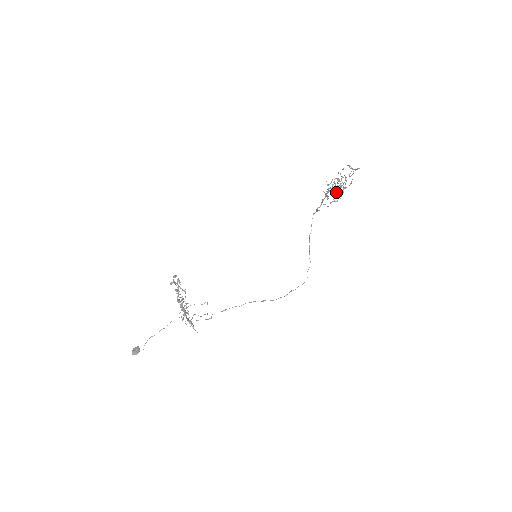
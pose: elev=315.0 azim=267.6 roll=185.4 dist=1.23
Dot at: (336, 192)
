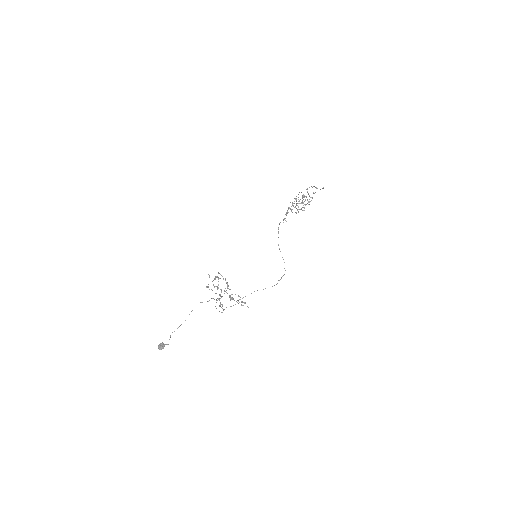
Dot at: (298, 206)
